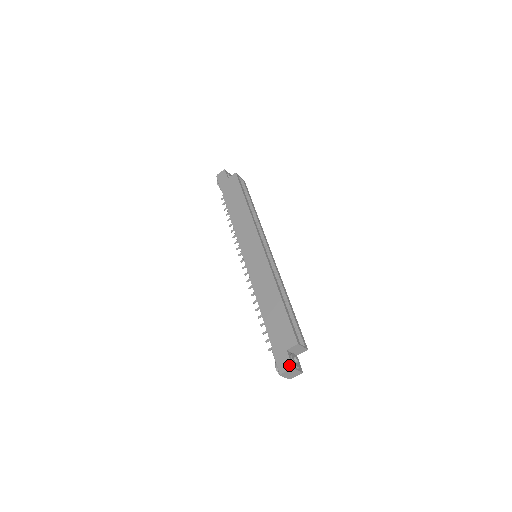
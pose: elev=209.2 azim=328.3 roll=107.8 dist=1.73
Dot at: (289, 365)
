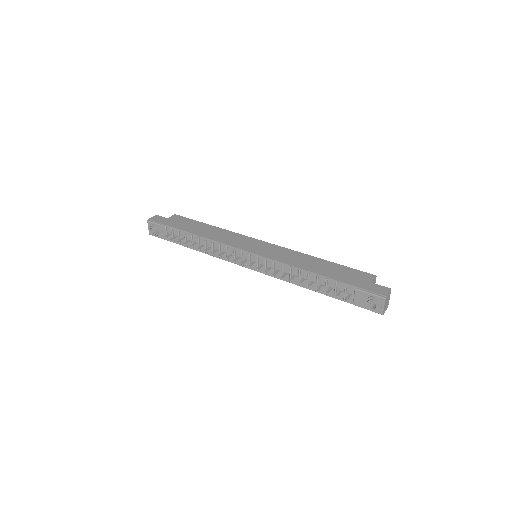
Dot at: (386, 288)
